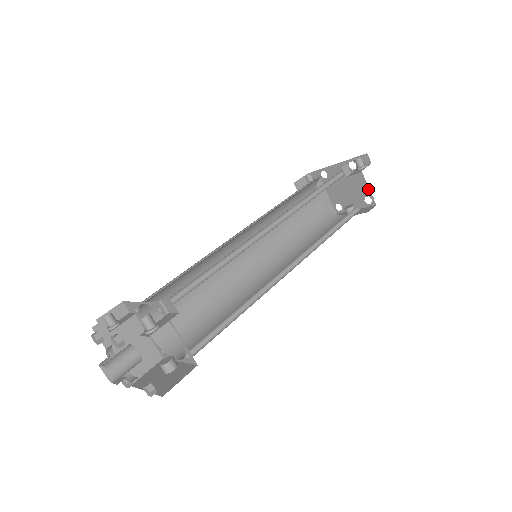
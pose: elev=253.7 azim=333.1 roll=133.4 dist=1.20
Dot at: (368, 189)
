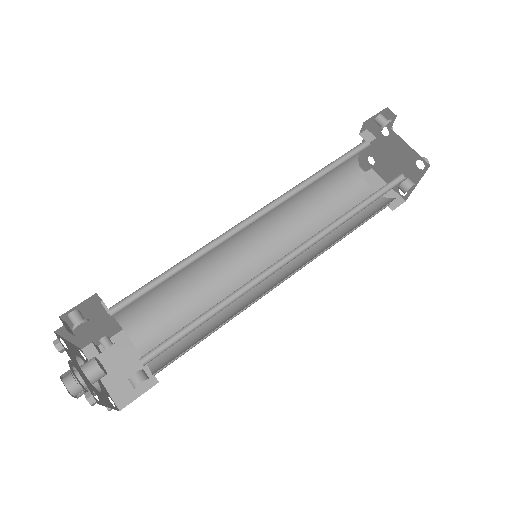
Dot at: (412, 150)
